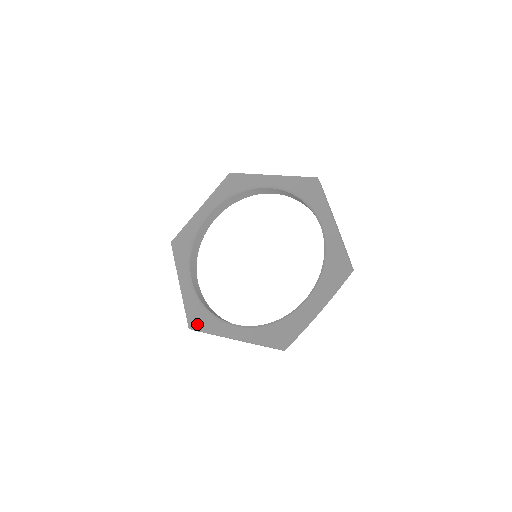
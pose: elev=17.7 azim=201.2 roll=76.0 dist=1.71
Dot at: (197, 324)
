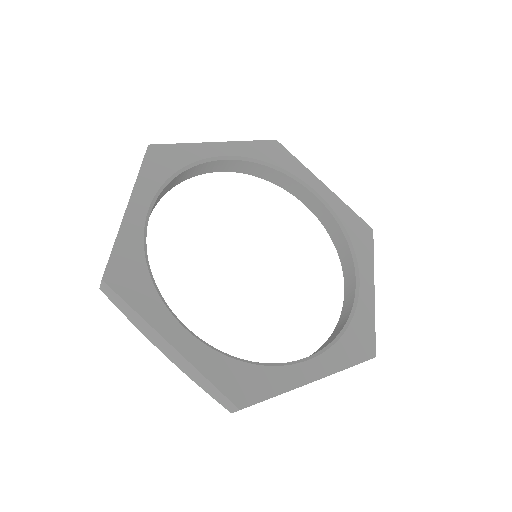
Dot at: (122, 282)
